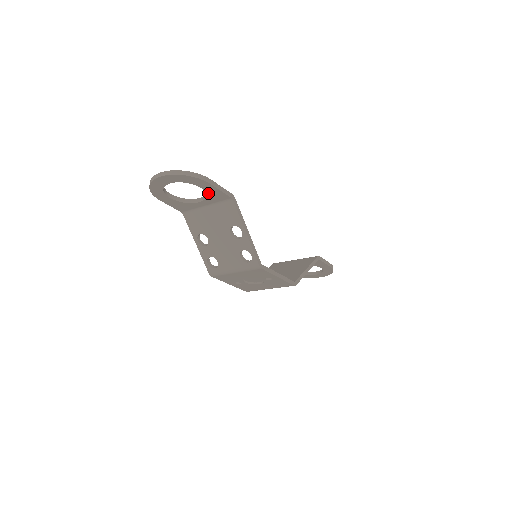
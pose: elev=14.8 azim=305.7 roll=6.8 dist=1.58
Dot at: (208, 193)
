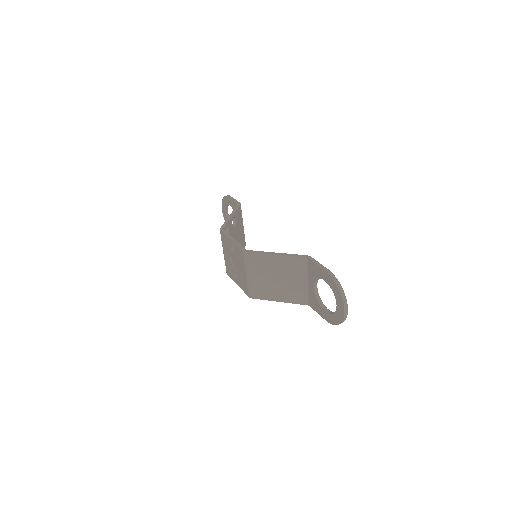
Dot at: (233, 208)
